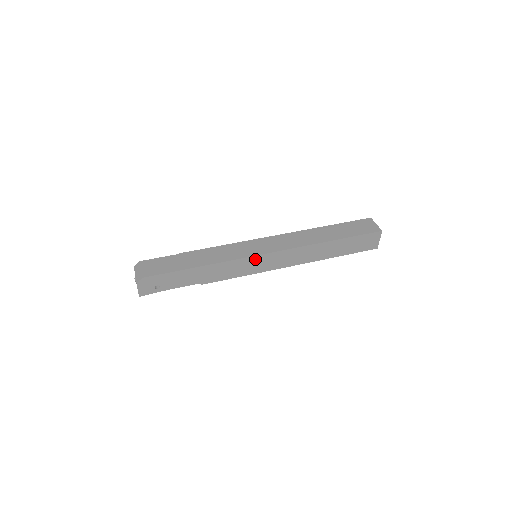
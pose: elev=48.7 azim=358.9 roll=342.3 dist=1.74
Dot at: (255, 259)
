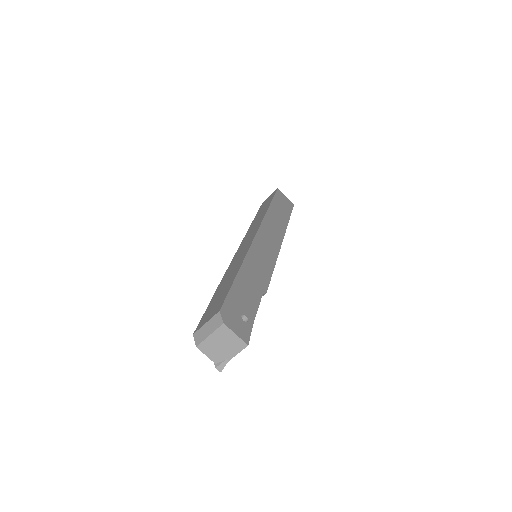
Dot at: (258, 242)
